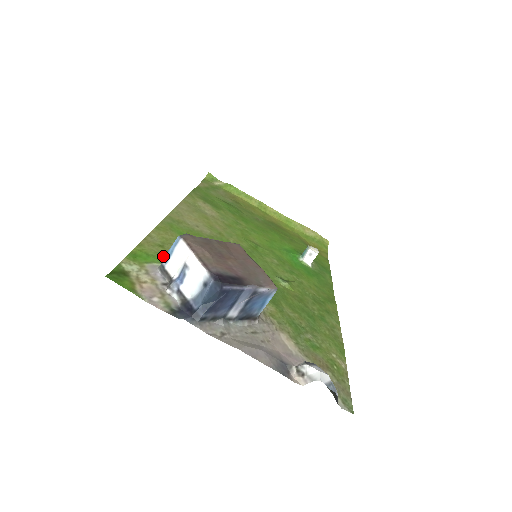
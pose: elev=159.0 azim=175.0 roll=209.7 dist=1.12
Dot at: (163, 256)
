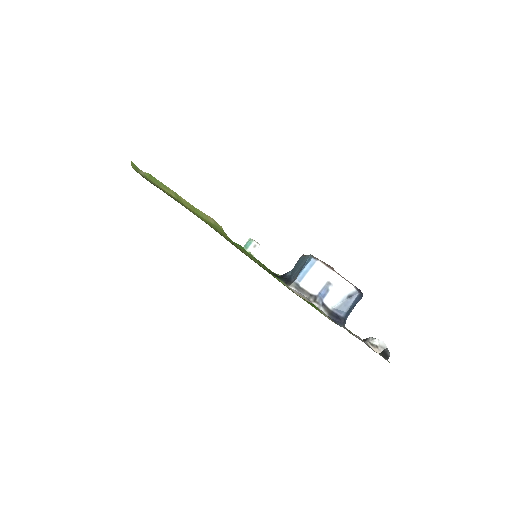
Dot at: occluded
